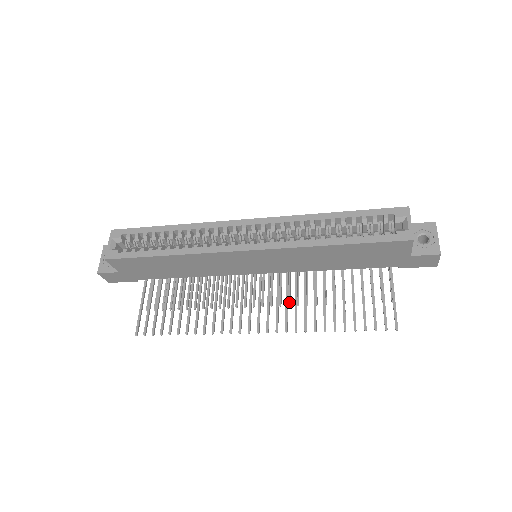
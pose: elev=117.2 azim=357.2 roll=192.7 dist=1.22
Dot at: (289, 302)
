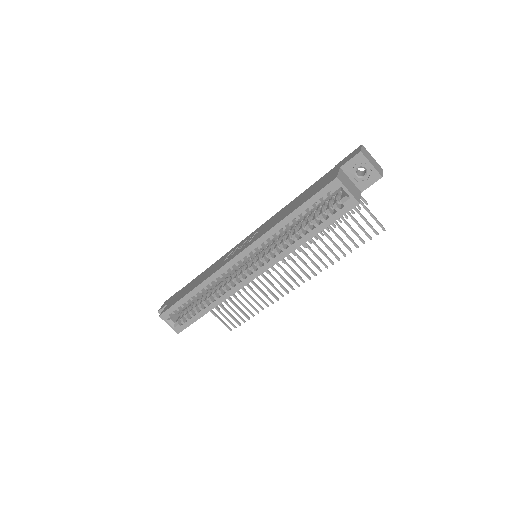
Dot at: (299, 250)
